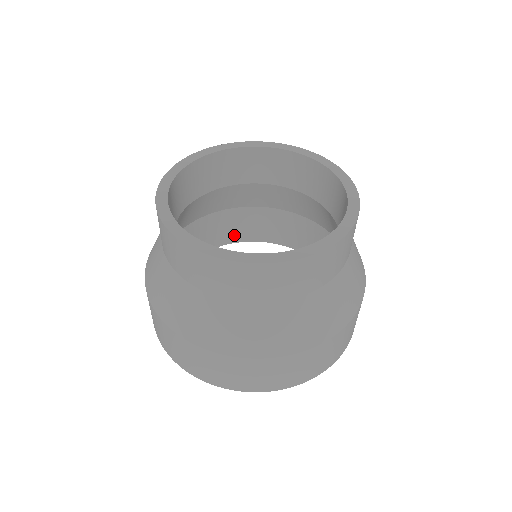
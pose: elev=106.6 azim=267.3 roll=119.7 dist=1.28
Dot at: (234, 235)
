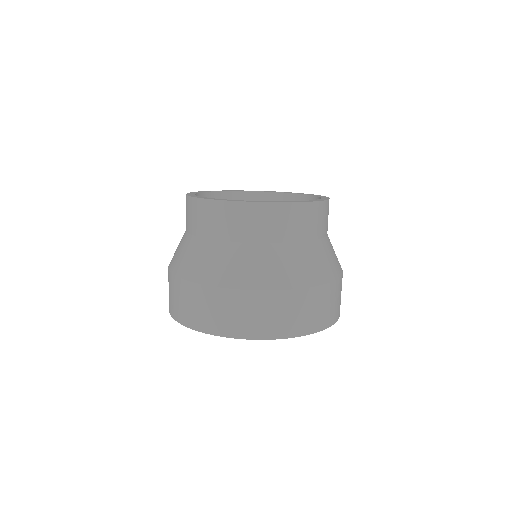
Dot at: occluded
